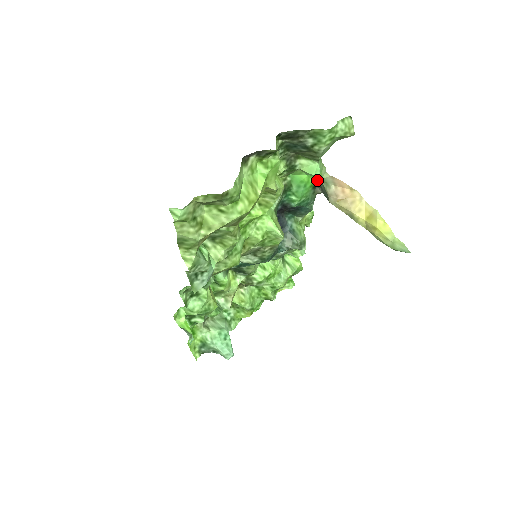
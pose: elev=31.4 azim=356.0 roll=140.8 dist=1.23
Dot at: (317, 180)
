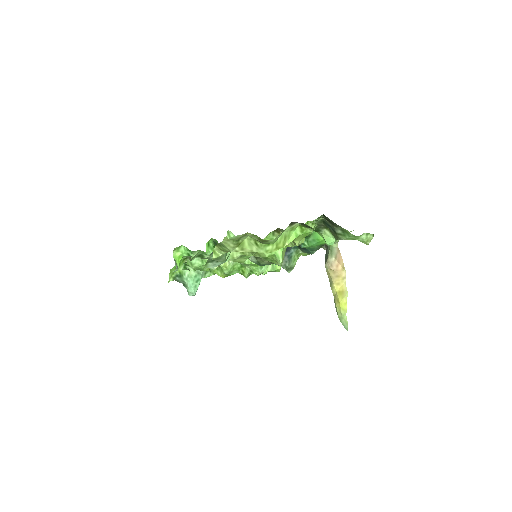
Dot at: occluded
